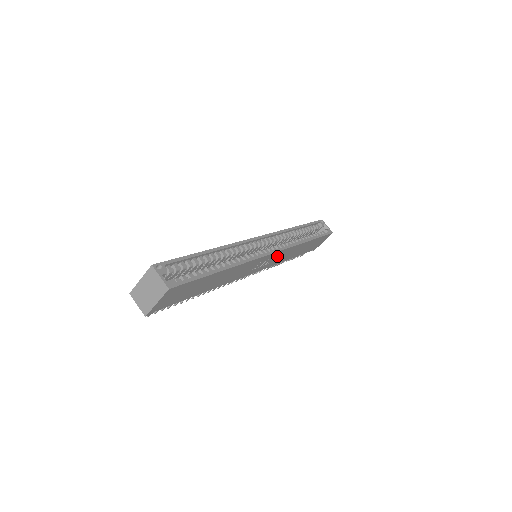
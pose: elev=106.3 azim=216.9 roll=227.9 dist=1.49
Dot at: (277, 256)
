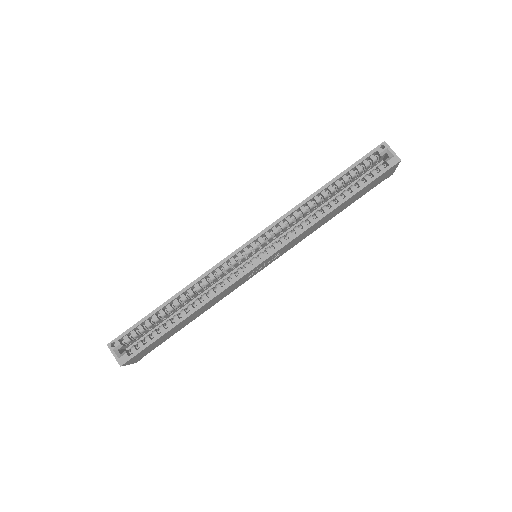
Dot at: (282, 250)
